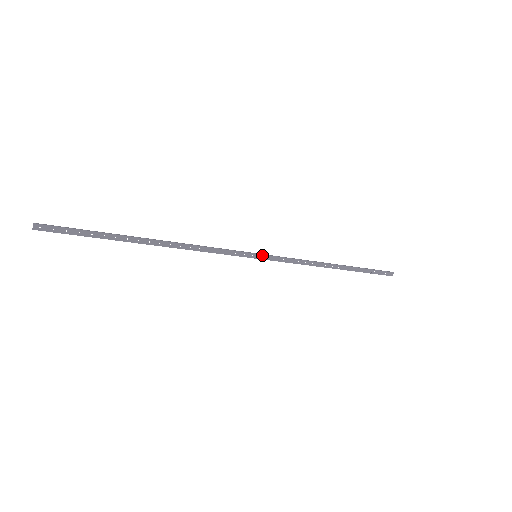
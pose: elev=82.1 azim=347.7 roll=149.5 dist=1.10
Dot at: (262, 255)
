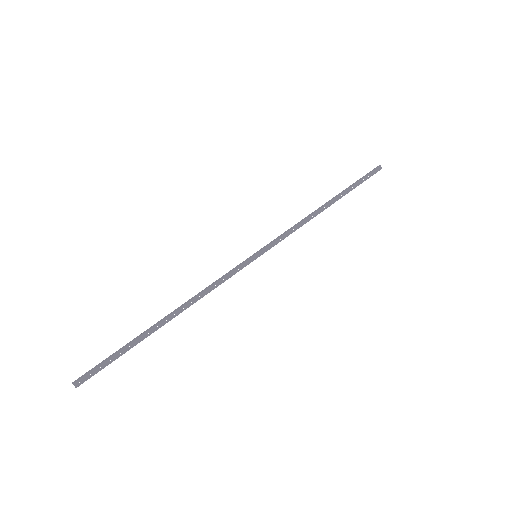
Dot at: (260, 251)
